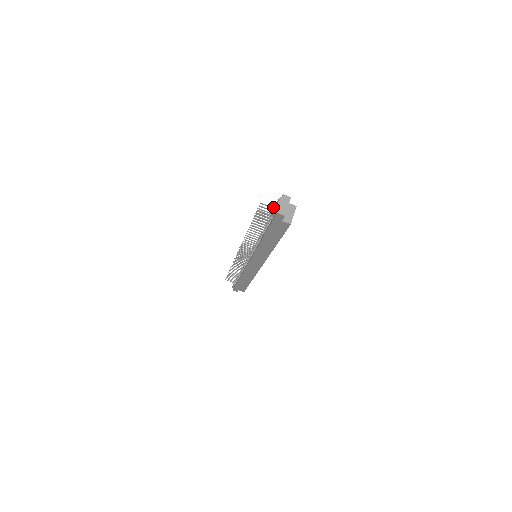
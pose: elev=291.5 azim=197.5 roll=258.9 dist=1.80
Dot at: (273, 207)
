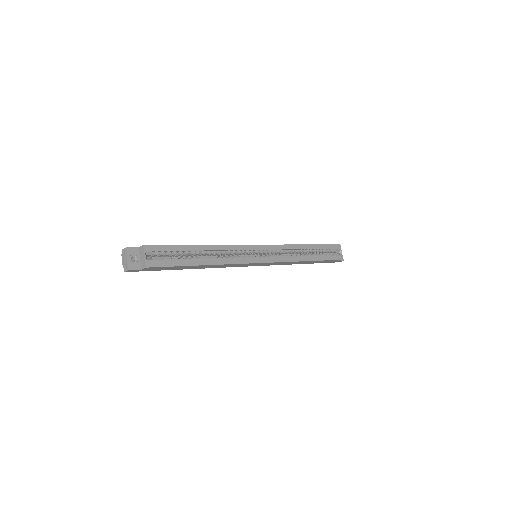
Dot at: occluded
